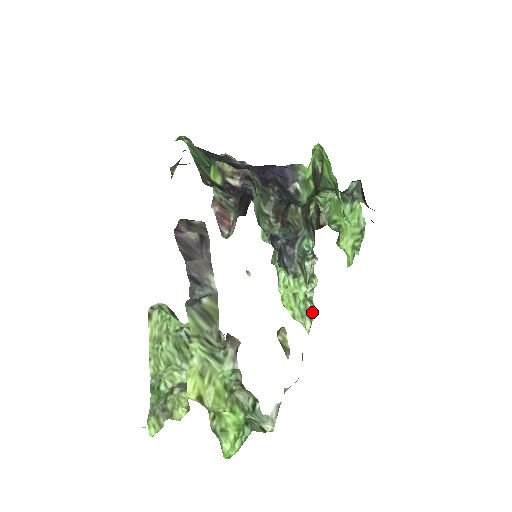
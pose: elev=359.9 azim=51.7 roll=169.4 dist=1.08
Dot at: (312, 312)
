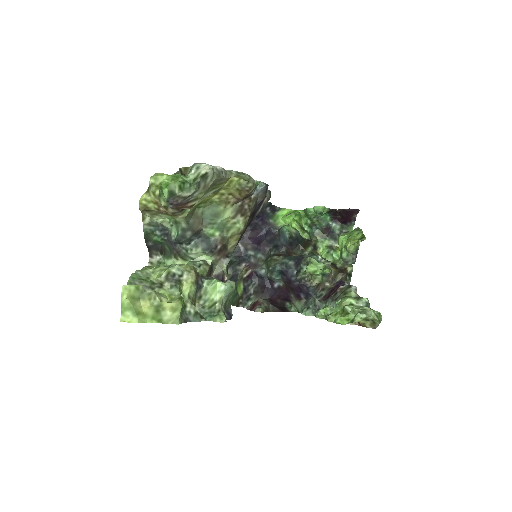
Dot at: occluded
